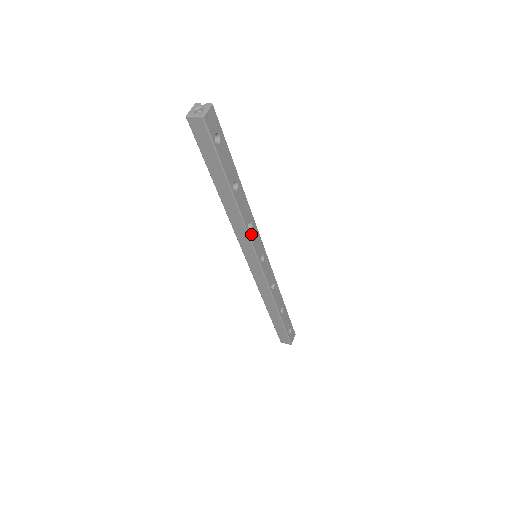
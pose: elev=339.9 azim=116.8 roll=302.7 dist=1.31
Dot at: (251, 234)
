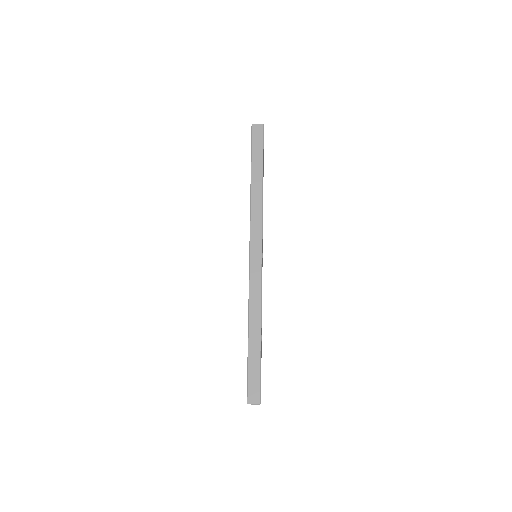
Dot at: (262, 224)
